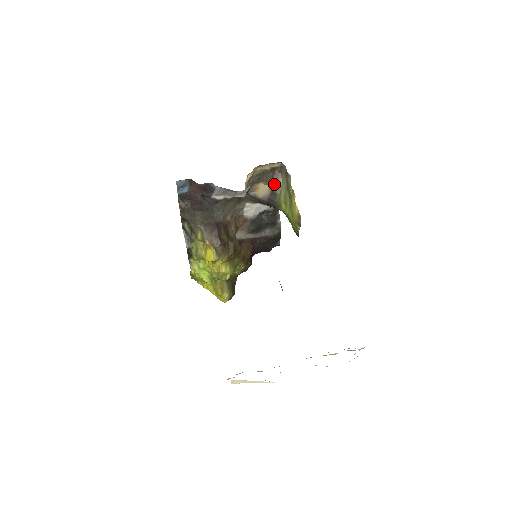
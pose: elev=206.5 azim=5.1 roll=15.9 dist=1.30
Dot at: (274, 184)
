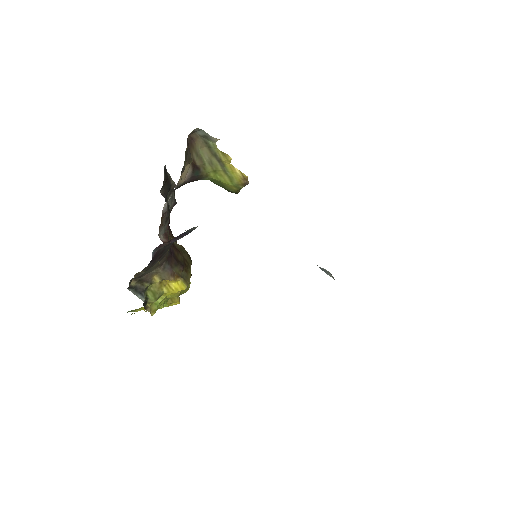
Dot at: (193, 158)
